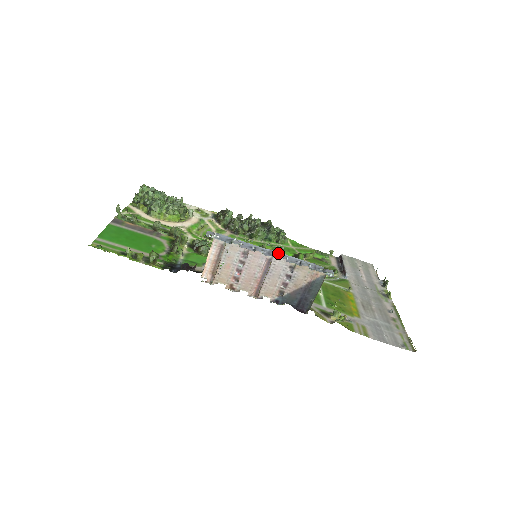
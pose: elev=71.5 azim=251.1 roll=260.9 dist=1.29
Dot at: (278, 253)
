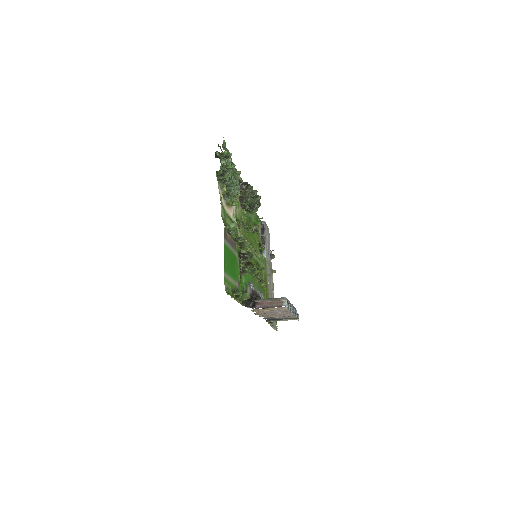
Dot at: (293, 306)
